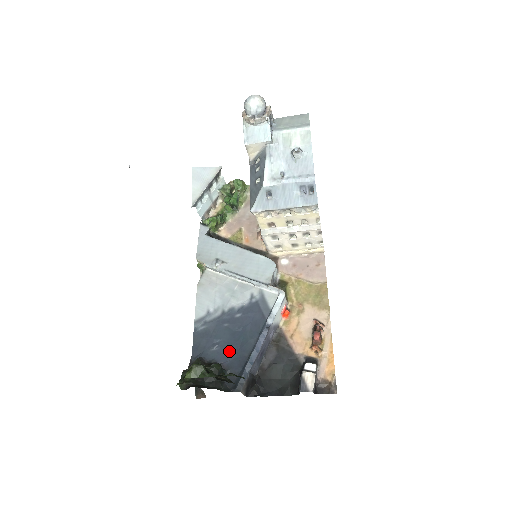
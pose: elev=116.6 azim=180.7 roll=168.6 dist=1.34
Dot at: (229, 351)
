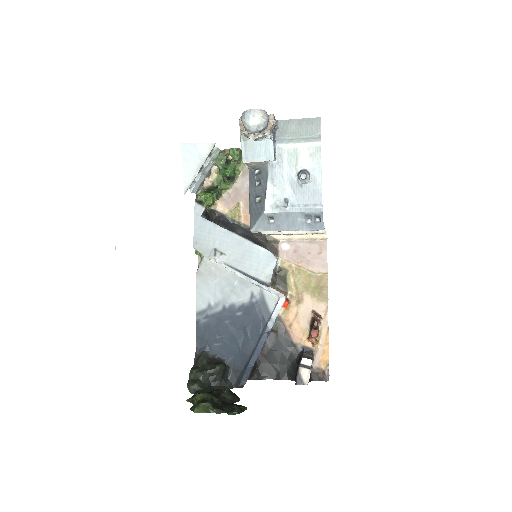
Dot at: (231, 349)
